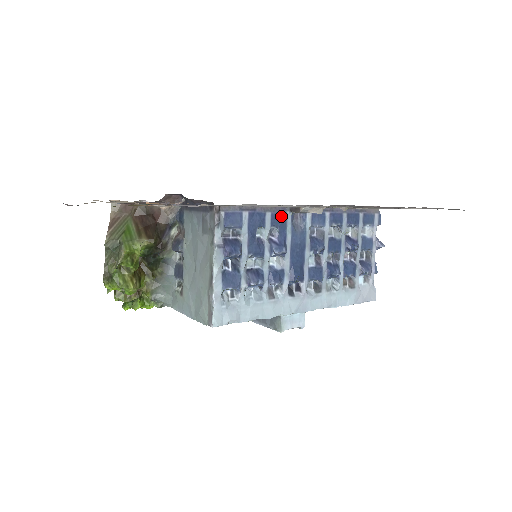
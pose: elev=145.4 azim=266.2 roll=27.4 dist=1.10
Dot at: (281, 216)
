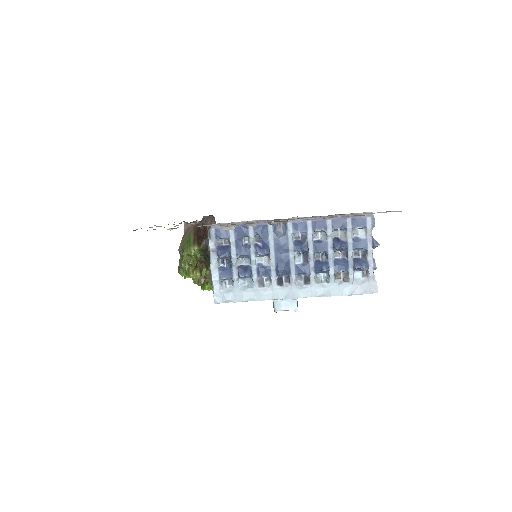
Dot at: (263, 227)
